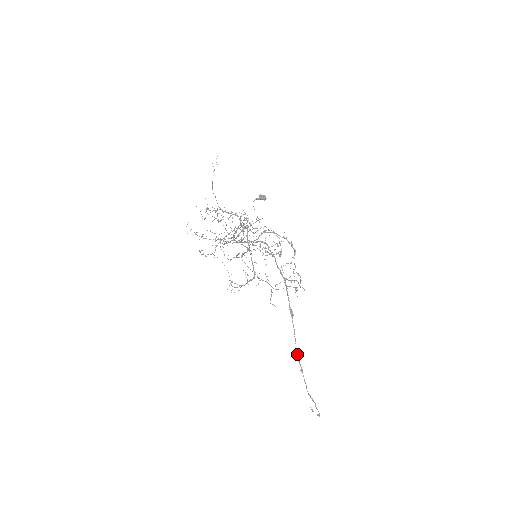
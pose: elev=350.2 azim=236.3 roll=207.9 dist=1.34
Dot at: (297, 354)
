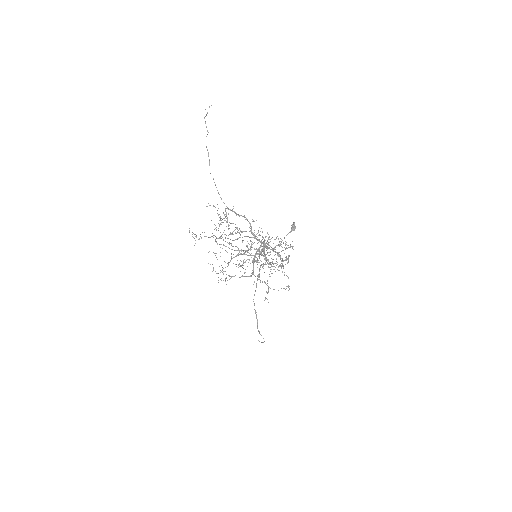
Dot at: (254, 304)
